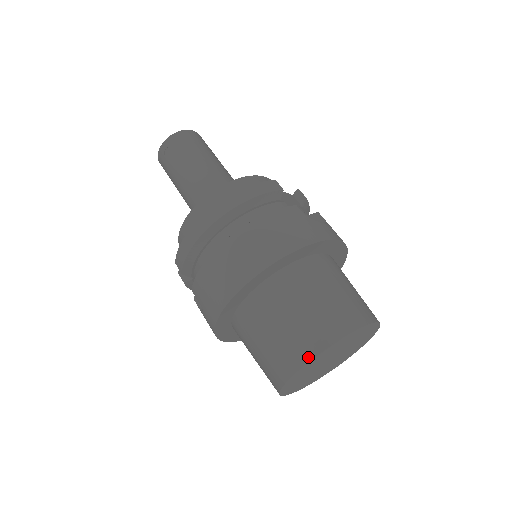
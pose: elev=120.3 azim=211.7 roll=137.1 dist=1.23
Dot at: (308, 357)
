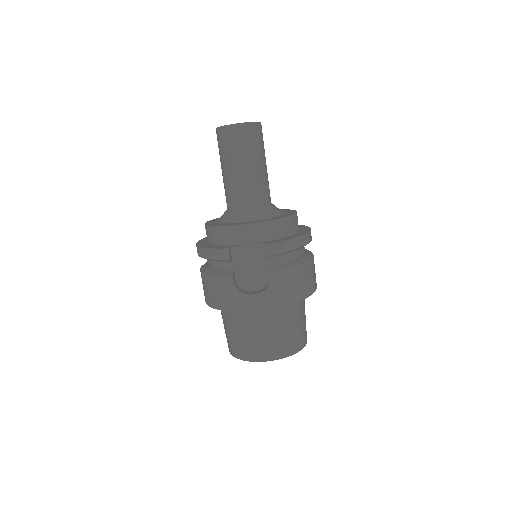
Dot at: occluded
